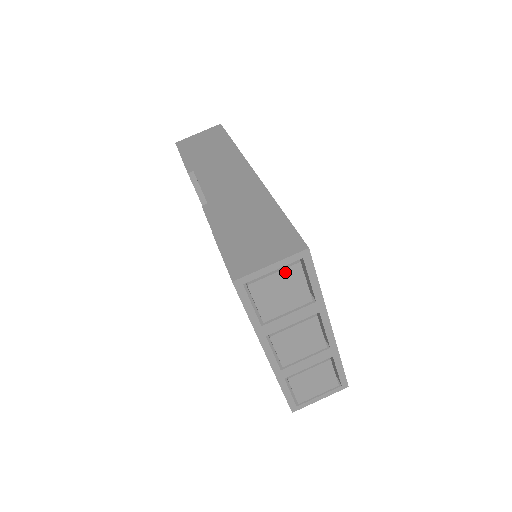
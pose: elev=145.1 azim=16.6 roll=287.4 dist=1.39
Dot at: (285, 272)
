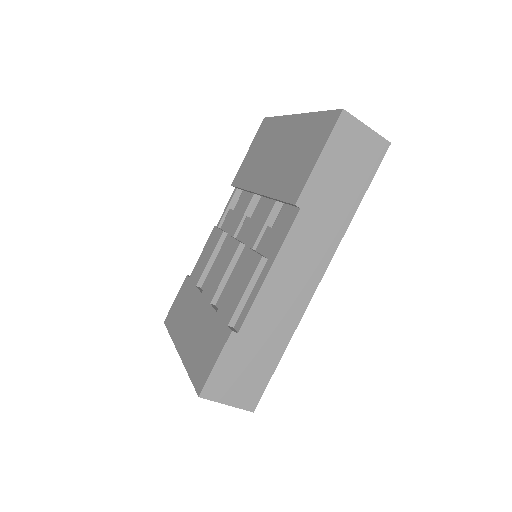
Dot at: occluded
